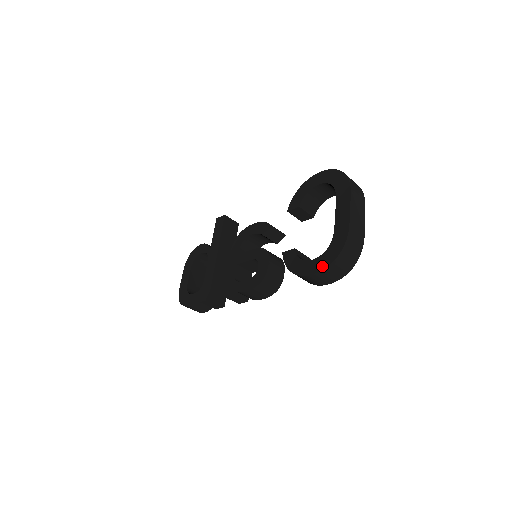
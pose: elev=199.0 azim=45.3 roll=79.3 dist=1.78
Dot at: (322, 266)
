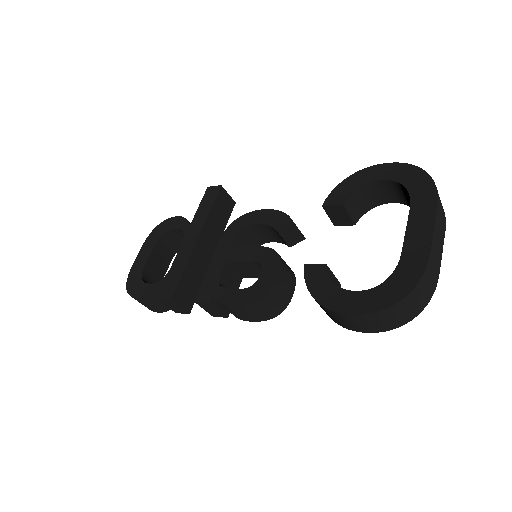
Dot at: (372, 306)
